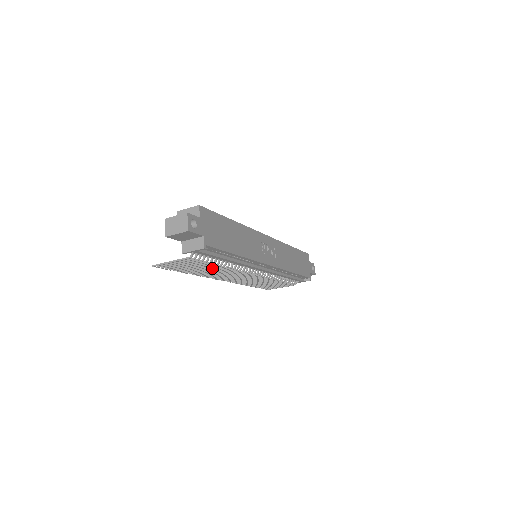
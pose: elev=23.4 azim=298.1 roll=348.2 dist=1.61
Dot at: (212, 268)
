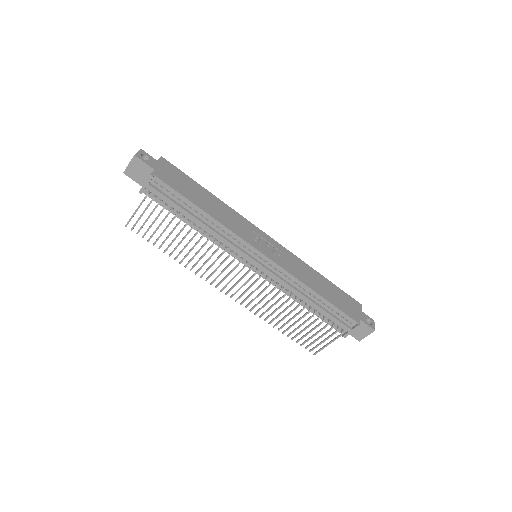
Dot at: (189, 241)
